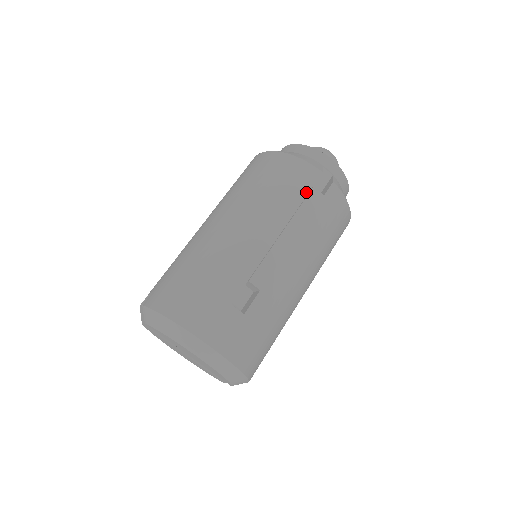
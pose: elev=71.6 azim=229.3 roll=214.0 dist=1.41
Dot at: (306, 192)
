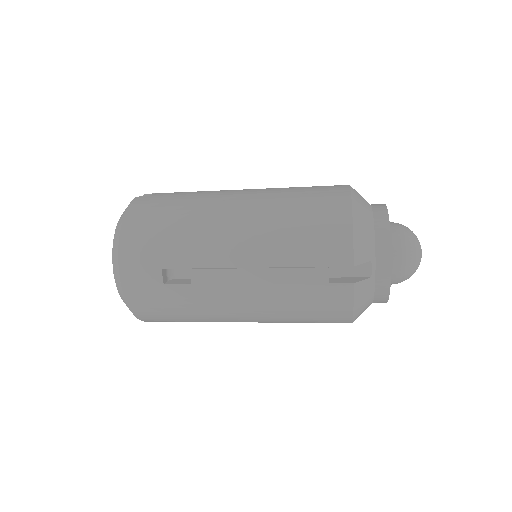
Dot at: (317, 264)
